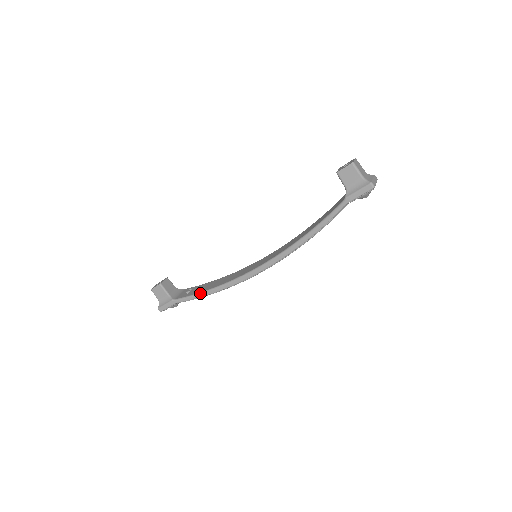
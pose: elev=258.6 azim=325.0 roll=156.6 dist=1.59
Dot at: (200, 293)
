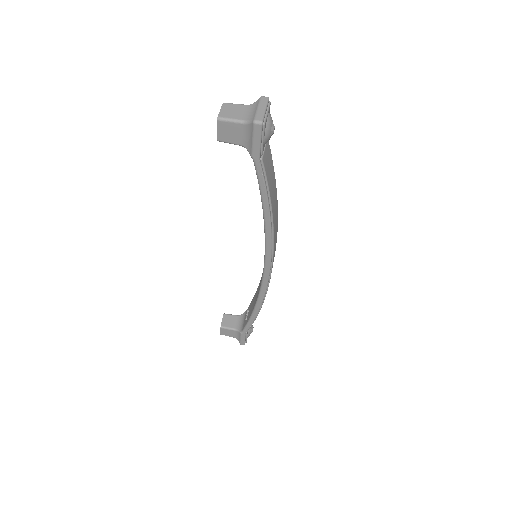
Dot at: (251, 316)
